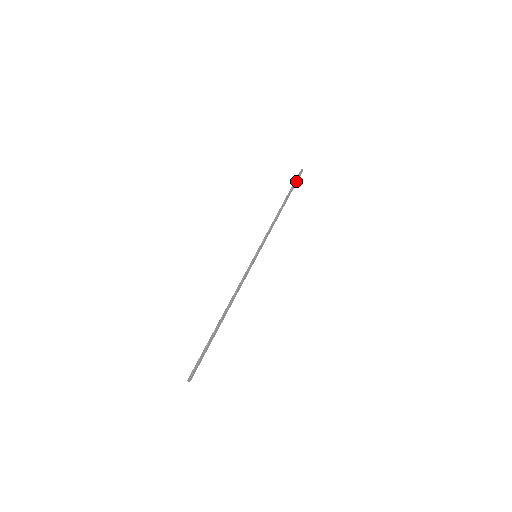
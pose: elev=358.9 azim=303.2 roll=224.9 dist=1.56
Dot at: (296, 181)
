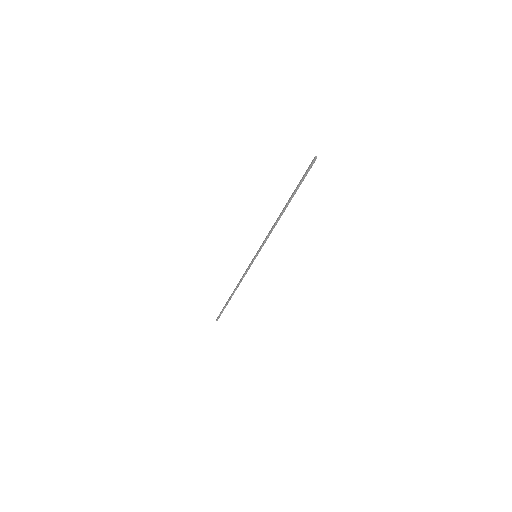
Dot at: occluded
